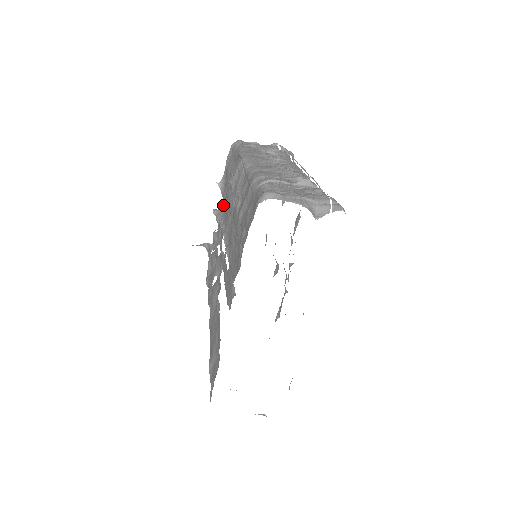
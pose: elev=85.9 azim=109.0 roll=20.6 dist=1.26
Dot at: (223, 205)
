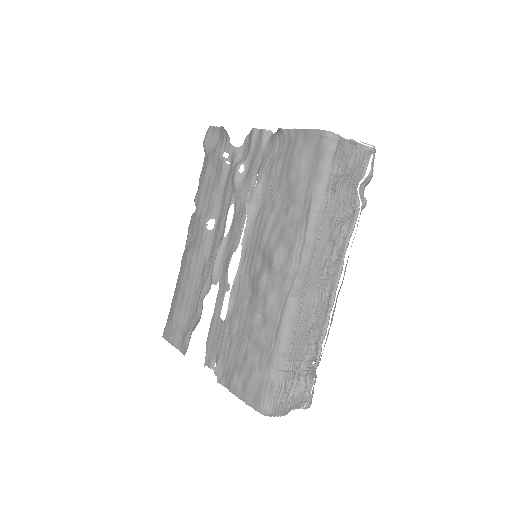
Dot at: (263, 185)
